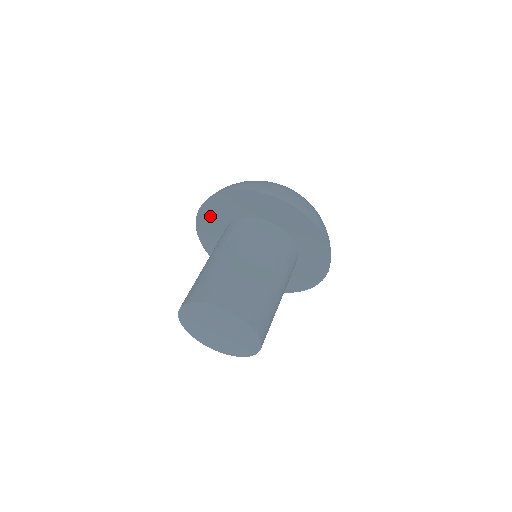
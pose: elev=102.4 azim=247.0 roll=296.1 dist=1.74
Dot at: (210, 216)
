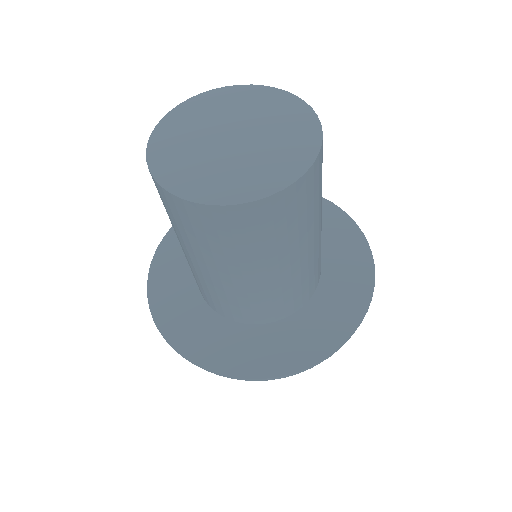
Dot at: occluded
